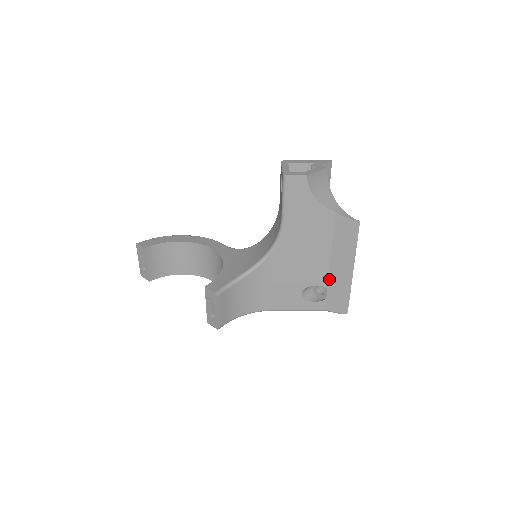
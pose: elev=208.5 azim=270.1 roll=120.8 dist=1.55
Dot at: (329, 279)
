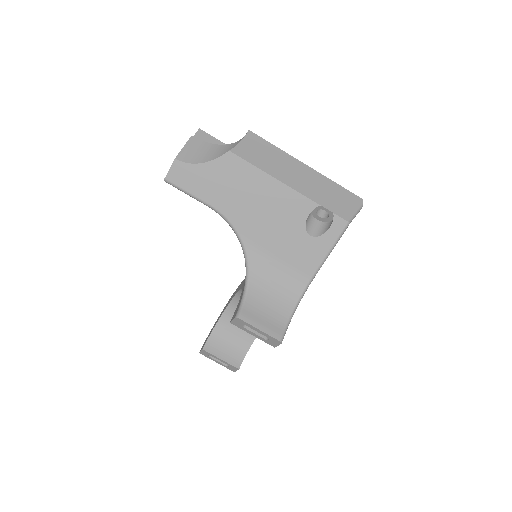
Dot at: (309, 197)
